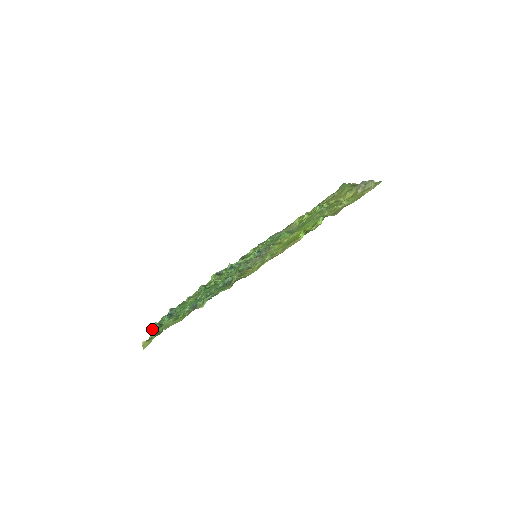
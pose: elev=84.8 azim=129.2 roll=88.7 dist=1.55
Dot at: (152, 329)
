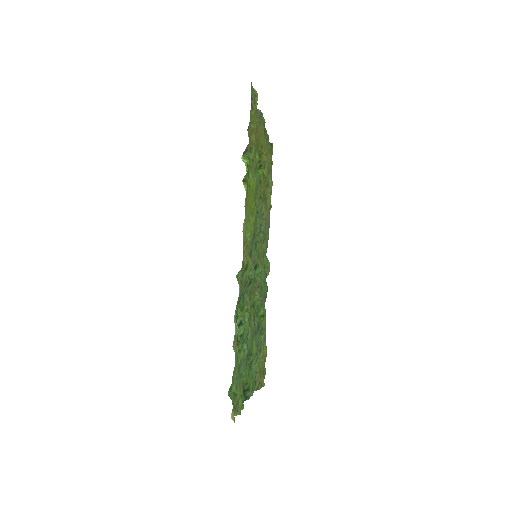
Dot at: occluded
